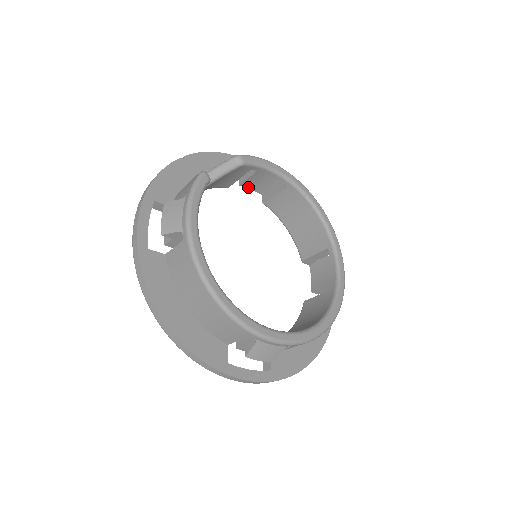
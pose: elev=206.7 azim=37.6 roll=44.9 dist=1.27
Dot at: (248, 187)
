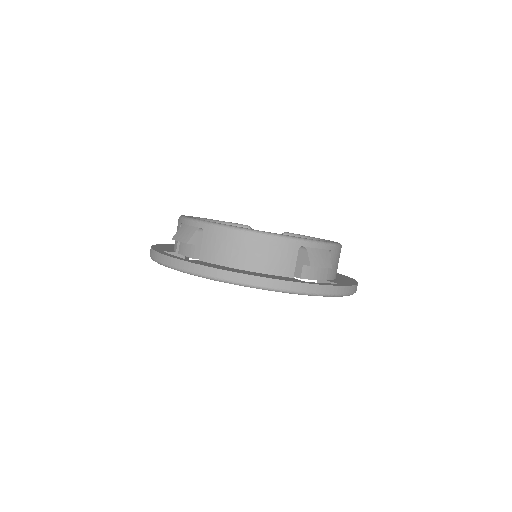
Dot at: occluded
